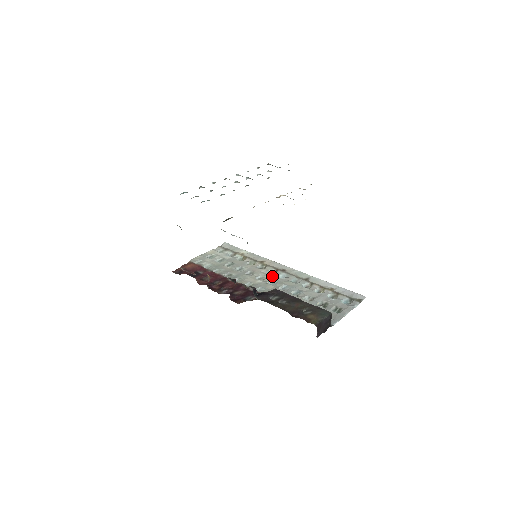
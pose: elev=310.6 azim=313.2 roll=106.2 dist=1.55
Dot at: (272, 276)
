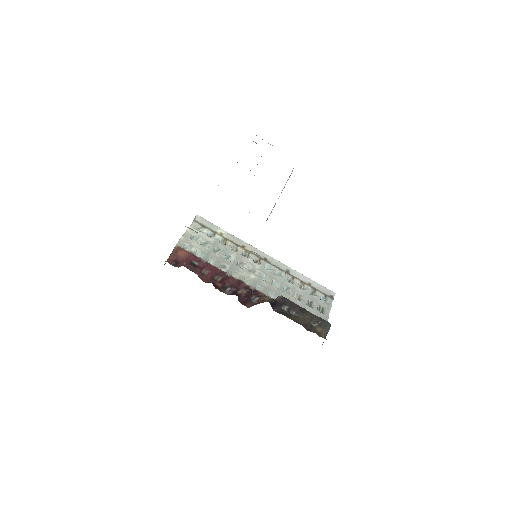
Dot at: (260, 268)
